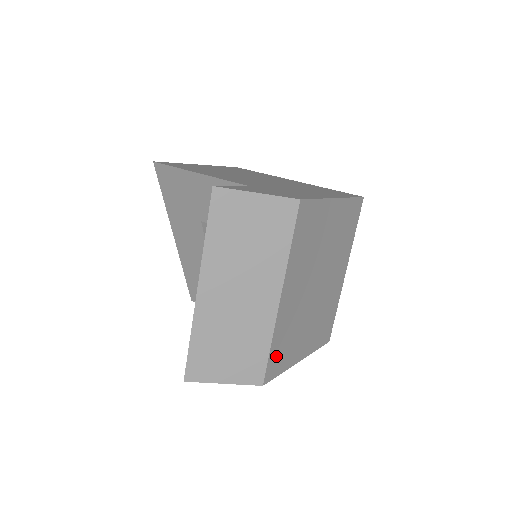
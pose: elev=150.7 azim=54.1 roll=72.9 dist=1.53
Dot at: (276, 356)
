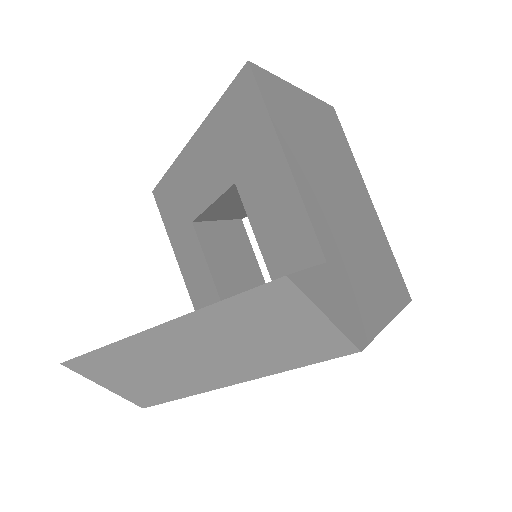
Dot at: occluded
